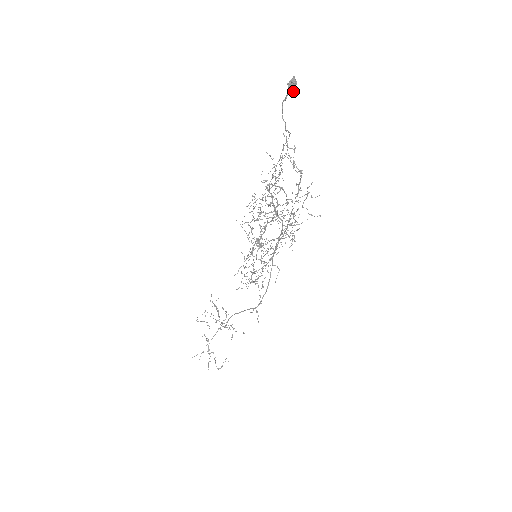
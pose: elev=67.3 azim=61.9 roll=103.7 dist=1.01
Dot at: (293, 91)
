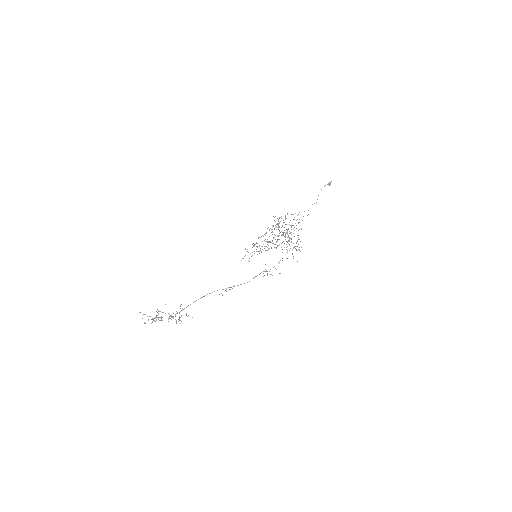
Dot at: (330, 183)
